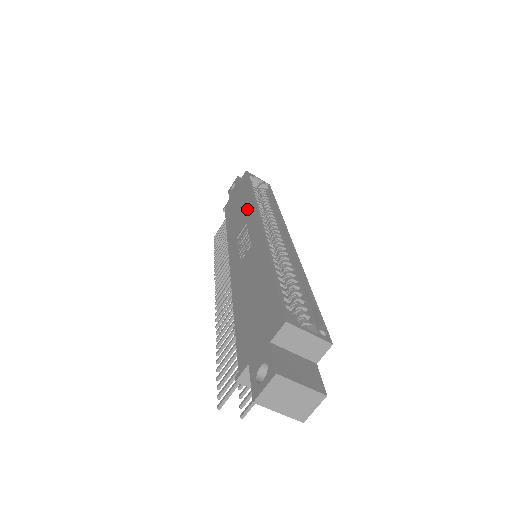
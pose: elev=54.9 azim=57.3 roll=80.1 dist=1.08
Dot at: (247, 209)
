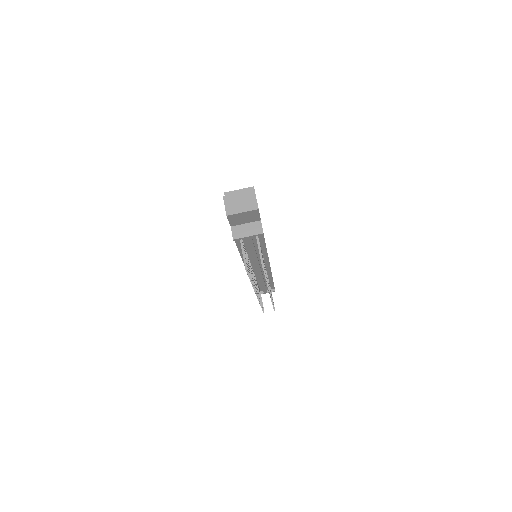
Dot at: occluded
